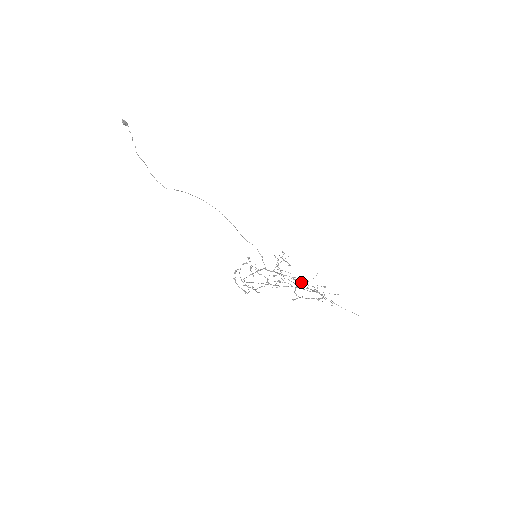
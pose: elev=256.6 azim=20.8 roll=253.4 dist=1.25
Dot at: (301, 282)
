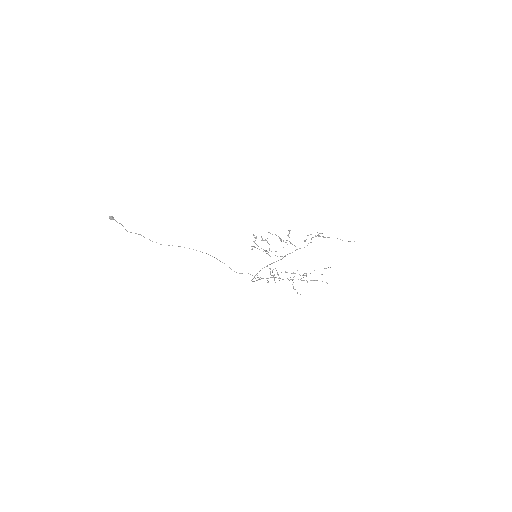
Dot at: occluded
